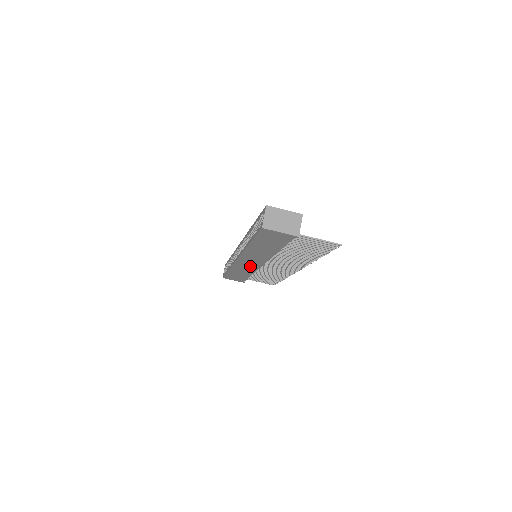
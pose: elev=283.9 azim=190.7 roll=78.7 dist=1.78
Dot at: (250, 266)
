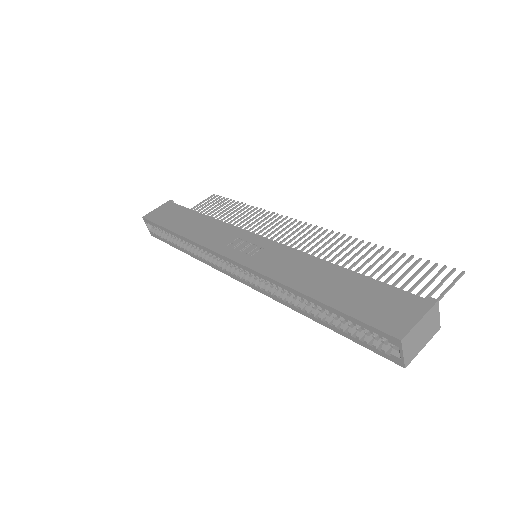
Dot at: occluded
